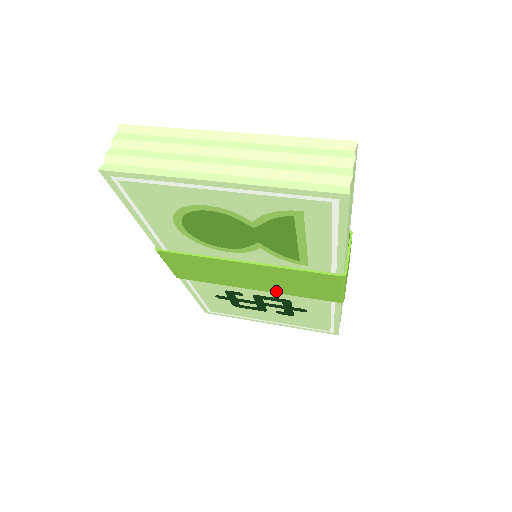
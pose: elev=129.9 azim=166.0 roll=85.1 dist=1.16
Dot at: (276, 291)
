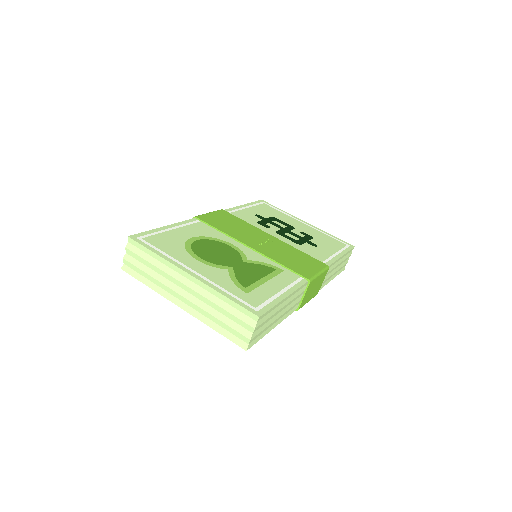
Dot at: occluded
